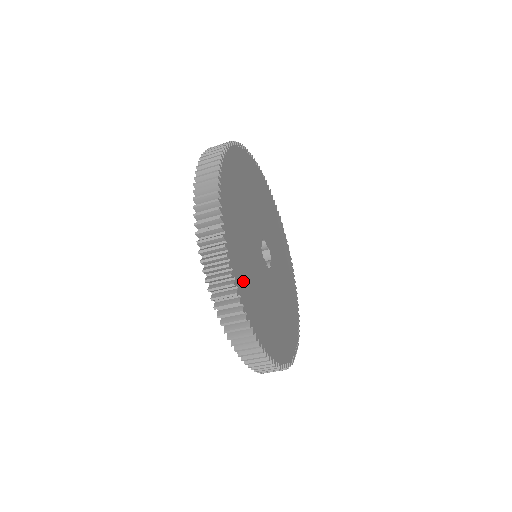
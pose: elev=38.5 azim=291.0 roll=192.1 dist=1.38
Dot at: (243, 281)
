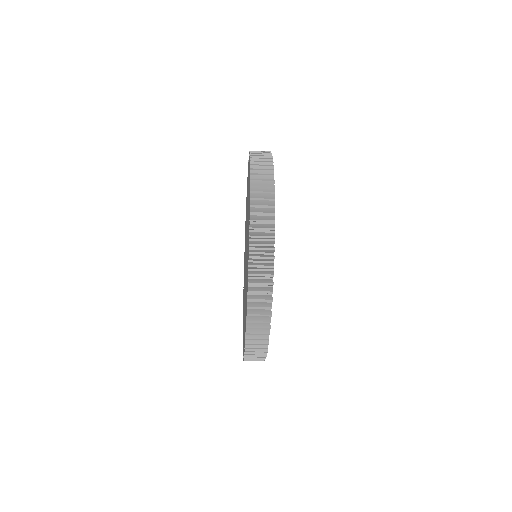
Dot at: occluded
